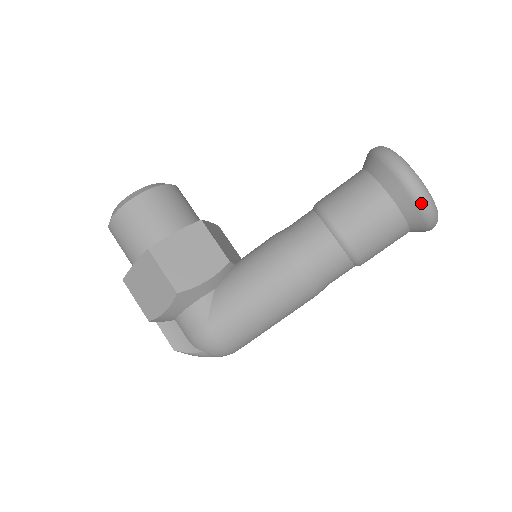
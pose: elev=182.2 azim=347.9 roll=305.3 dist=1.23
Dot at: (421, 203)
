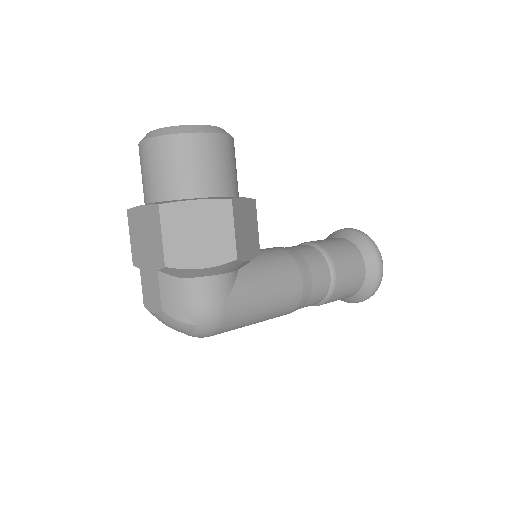
Dot at: (377, 286)
